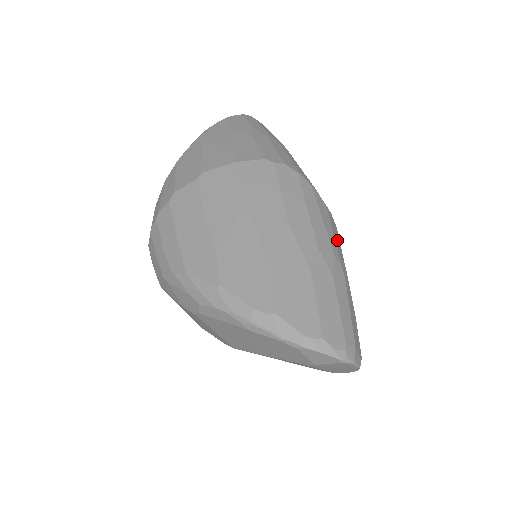
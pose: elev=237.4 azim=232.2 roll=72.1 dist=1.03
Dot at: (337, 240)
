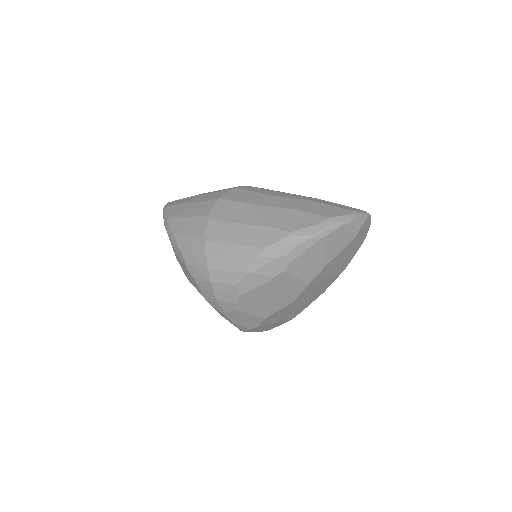
Dot at: occluded
